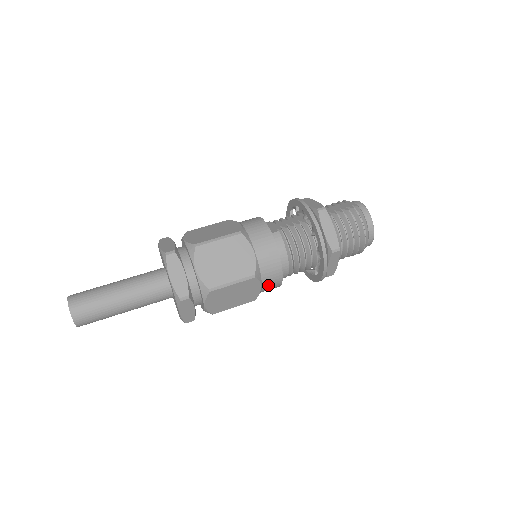
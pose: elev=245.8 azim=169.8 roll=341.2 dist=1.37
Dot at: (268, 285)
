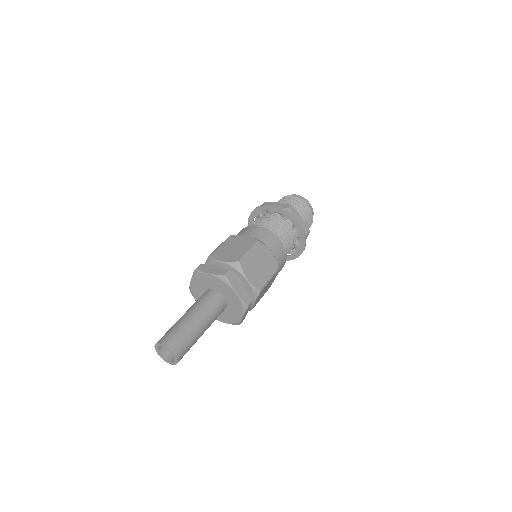
Dot at: (275, 250)
